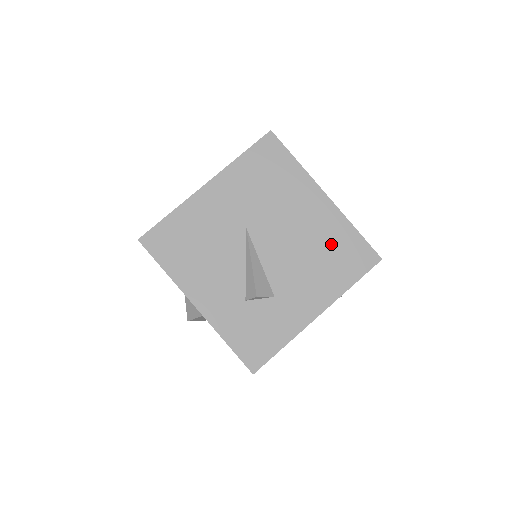
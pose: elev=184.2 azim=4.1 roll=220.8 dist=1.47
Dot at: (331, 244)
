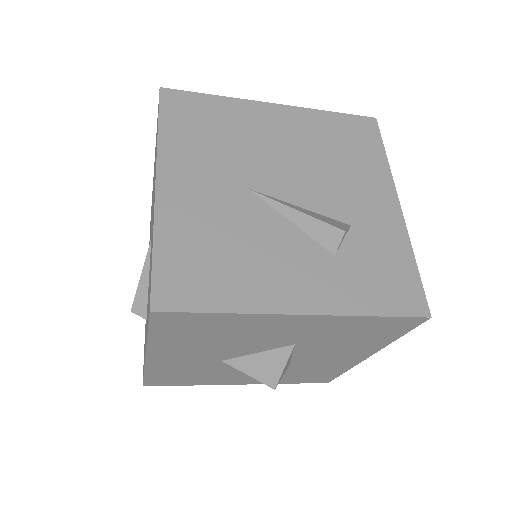
Dot at: (330, 139)
